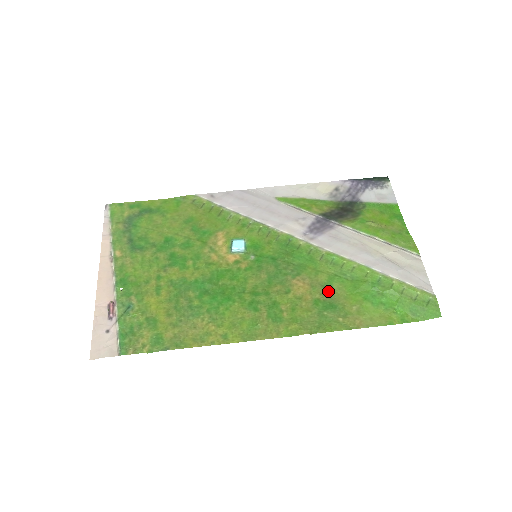
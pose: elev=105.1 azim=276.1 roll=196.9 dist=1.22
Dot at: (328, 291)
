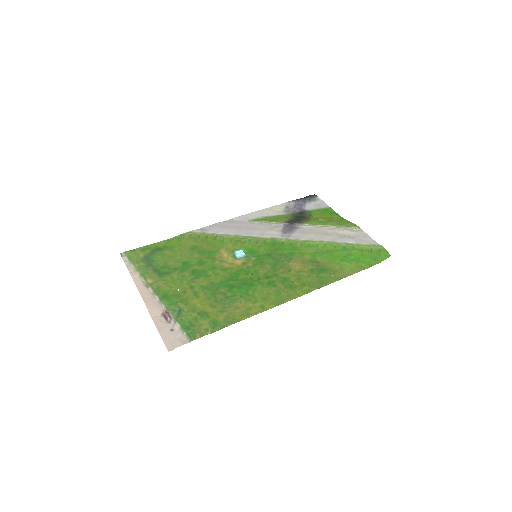
Dot at: (315, 263)
